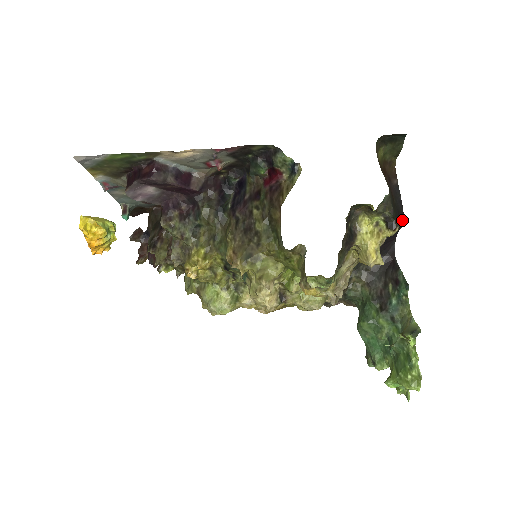
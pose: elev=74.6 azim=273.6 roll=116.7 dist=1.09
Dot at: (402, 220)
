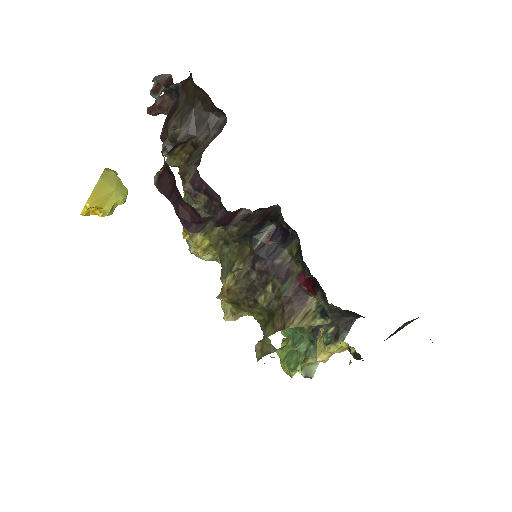
Dot at: occluded
